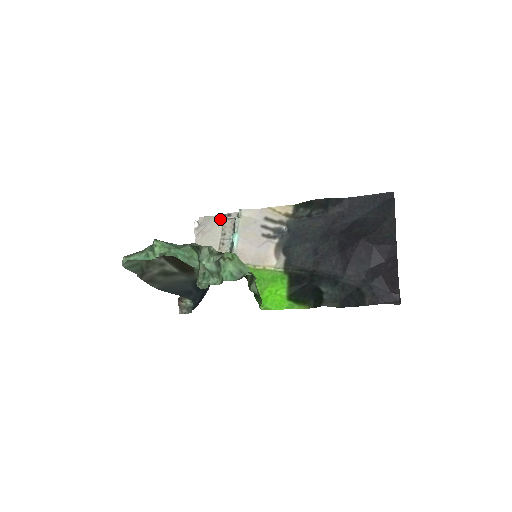
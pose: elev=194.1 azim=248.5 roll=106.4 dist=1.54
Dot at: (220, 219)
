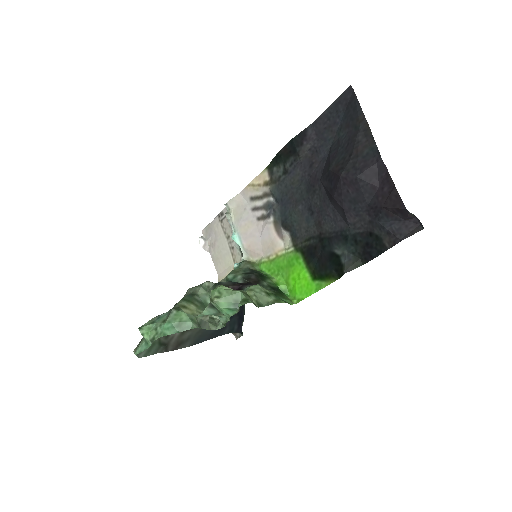
Dot at: (217, 223)
